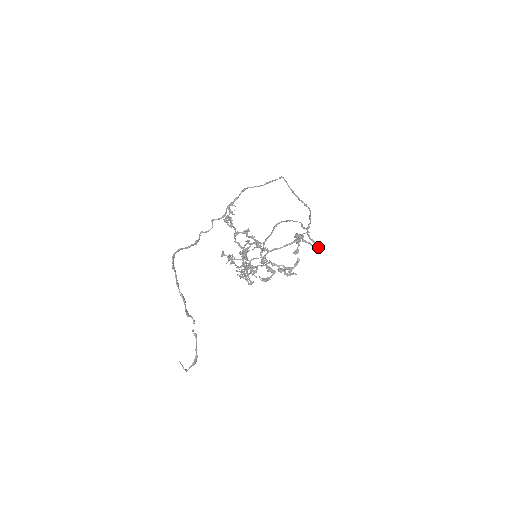
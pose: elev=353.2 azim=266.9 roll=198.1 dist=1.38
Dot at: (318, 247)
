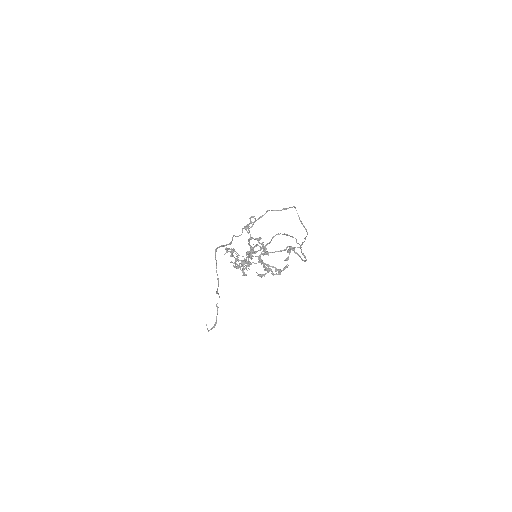
Dot at: (306, 260)
